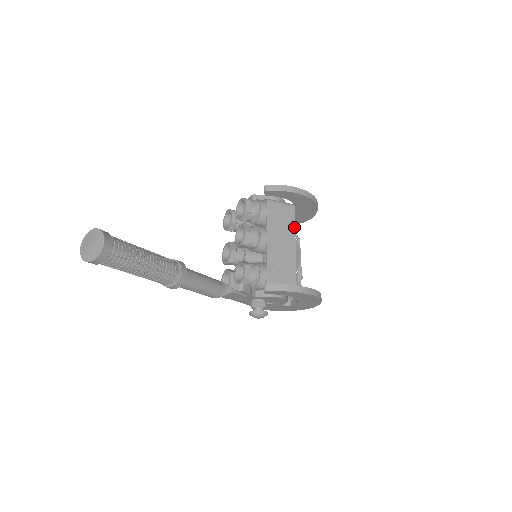
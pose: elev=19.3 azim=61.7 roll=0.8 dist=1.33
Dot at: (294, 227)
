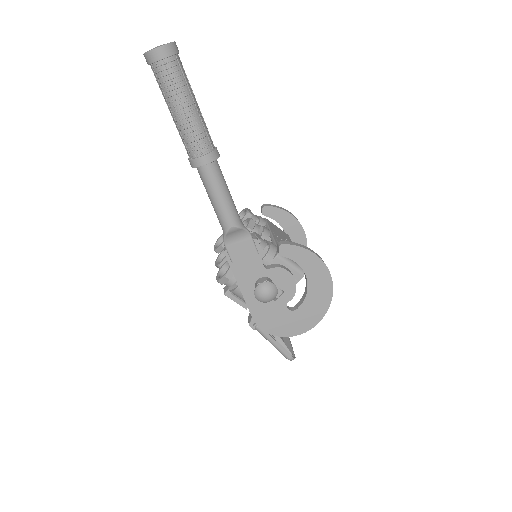
Dot at: occluded
